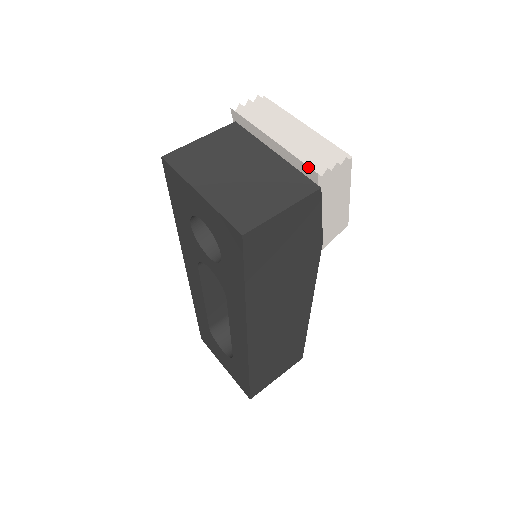
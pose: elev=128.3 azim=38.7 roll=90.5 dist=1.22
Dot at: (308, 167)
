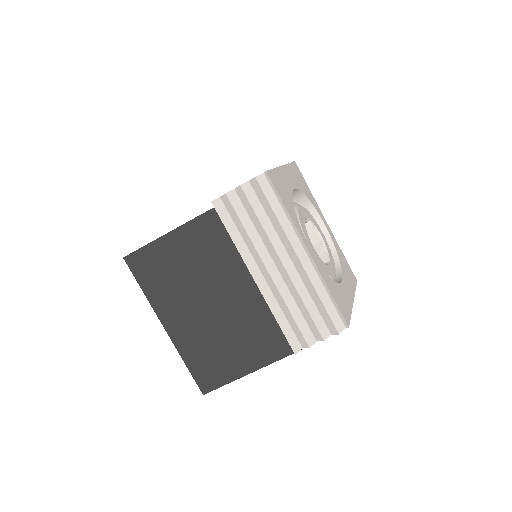
Dot at: (287, 340)
